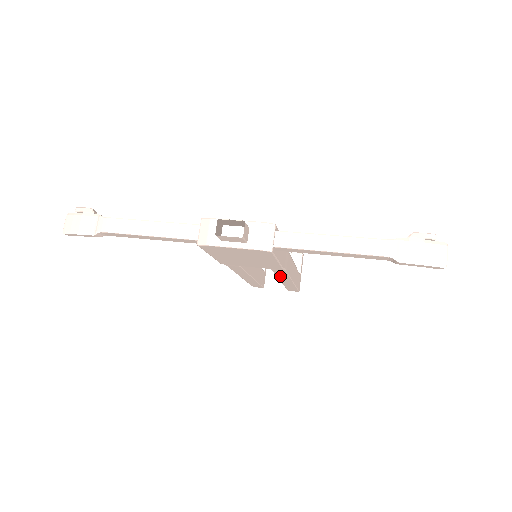
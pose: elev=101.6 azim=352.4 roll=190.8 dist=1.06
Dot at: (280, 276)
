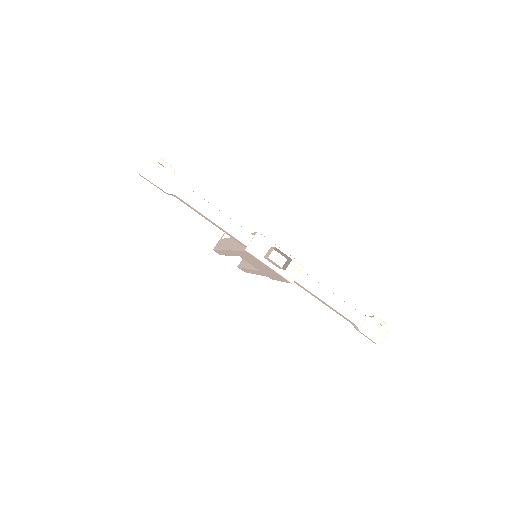
Dot at: (256, 271)
